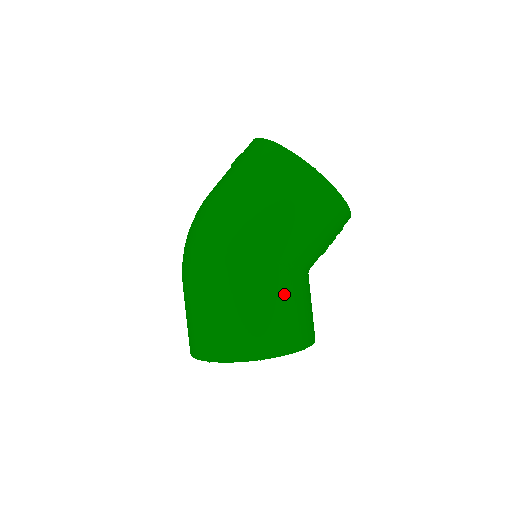
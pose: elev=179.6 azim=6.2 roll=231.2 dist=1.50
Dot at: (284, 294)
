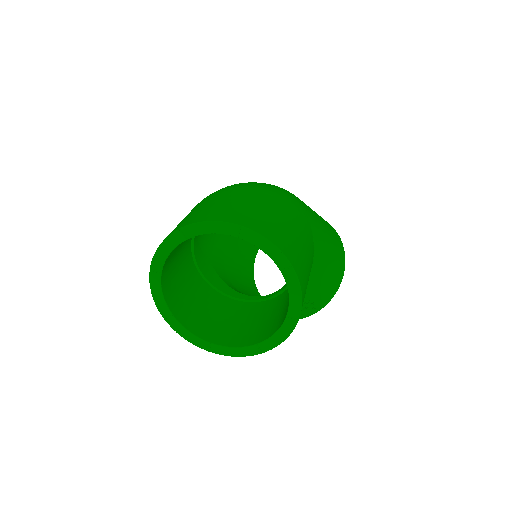
Dot at: (310, 265)
